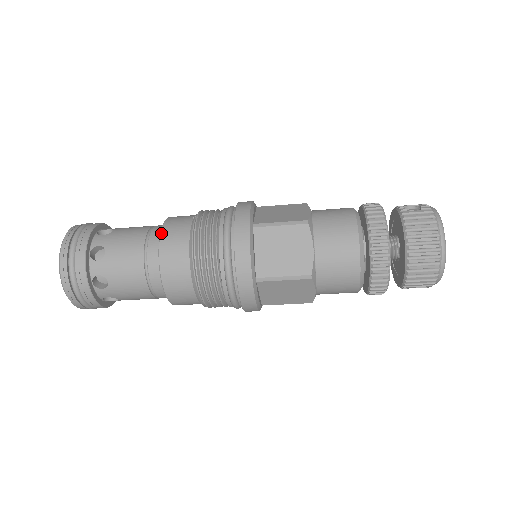
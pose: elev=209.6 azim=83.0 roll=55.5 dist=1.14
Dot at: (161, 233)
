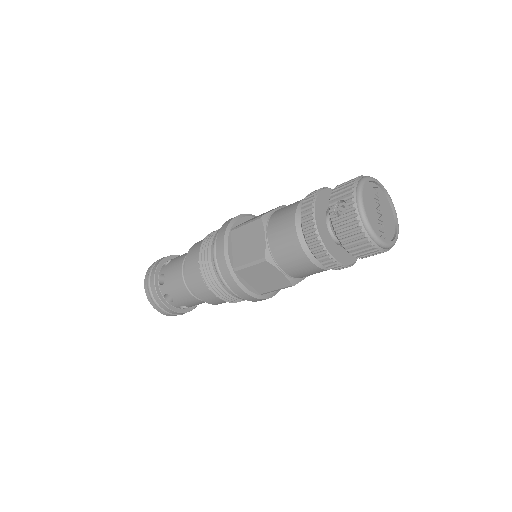
Dot at: (189, 284)
